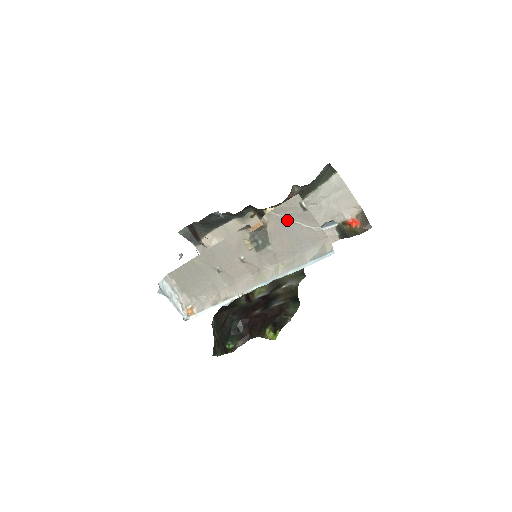
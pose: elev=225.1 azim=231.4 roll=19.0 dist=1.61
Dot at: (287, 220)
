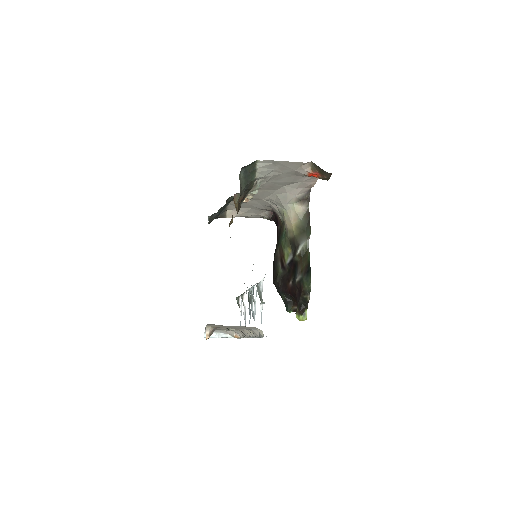
Dot at: occluded
